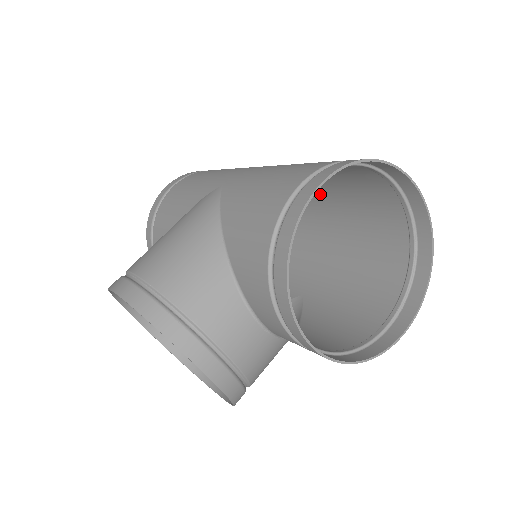
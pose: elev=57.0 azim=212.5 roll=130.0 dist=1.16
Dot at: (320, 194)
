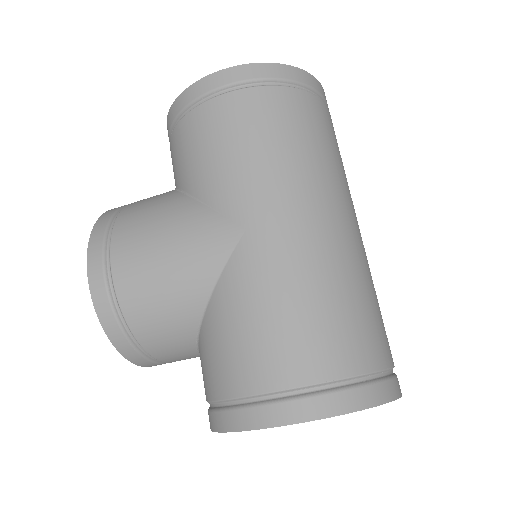
Dot at: occluded
